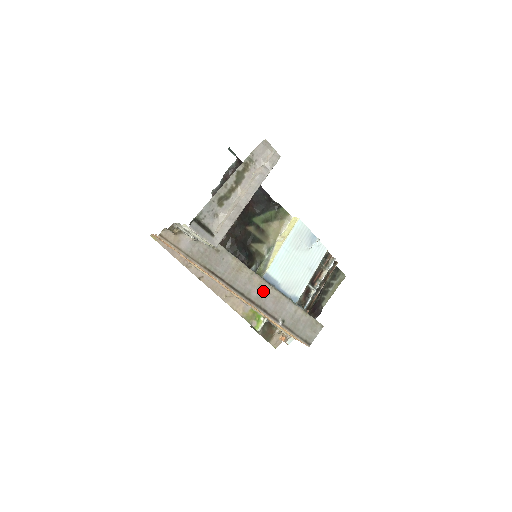
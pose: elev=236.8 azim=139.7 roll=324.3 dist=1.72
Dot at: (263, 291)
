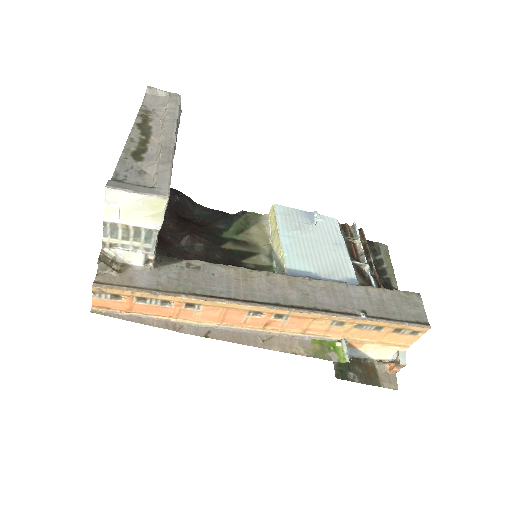
Dot at: (302, 288)
